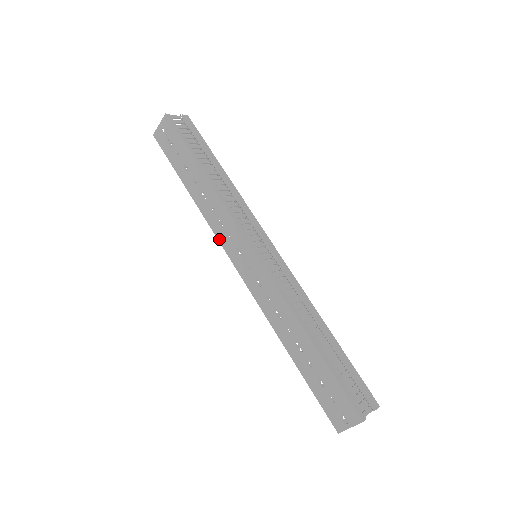
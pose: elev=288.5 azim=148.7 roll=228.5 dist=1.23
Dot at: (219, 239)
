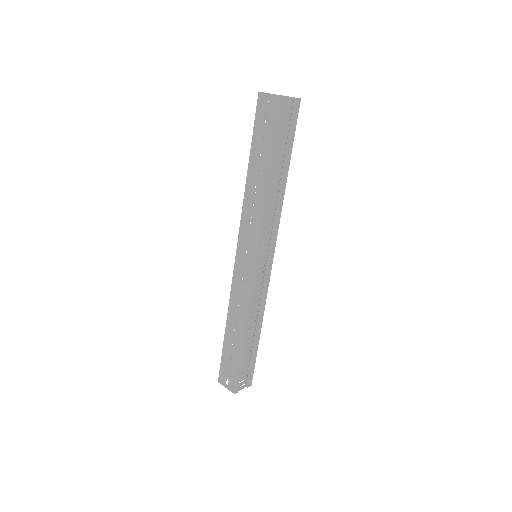
Dot at: (241, 227)
